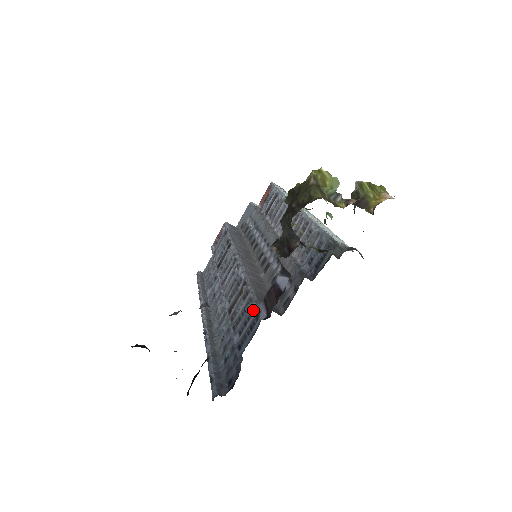
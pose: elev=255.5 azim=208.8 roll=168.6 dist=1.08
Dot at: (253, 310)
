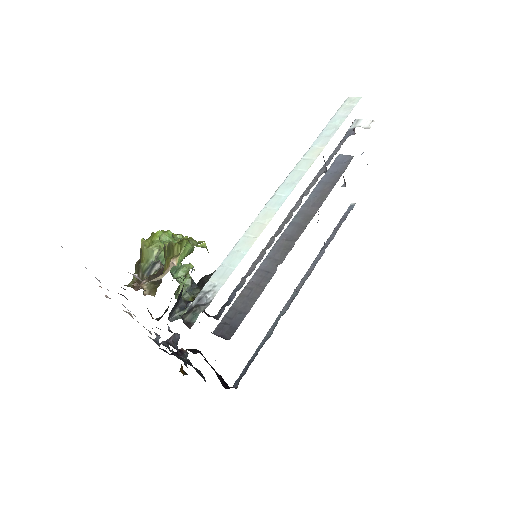
Dot at: occluded
